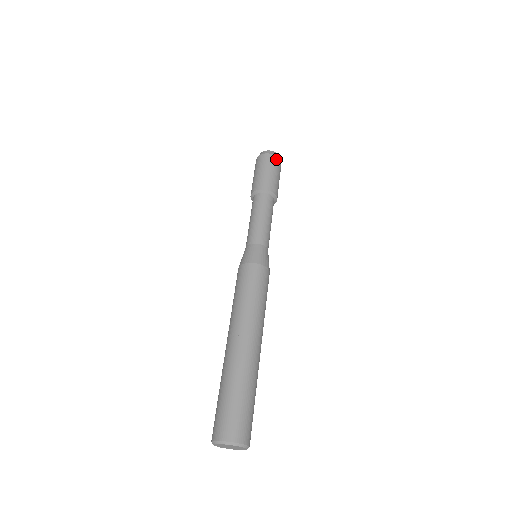
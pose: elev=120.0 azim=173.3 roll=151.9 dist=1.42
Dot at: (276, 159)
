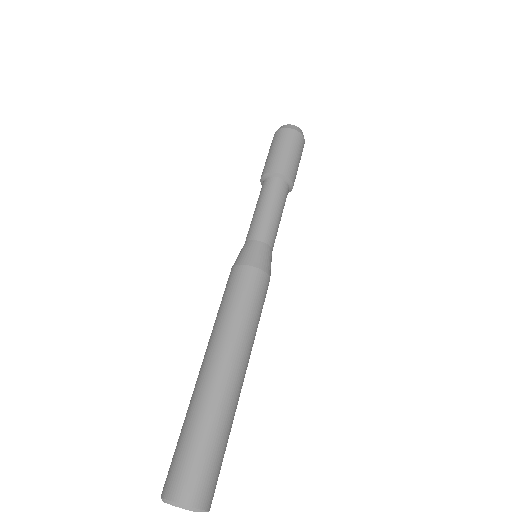
Dot at: (301, 139)
